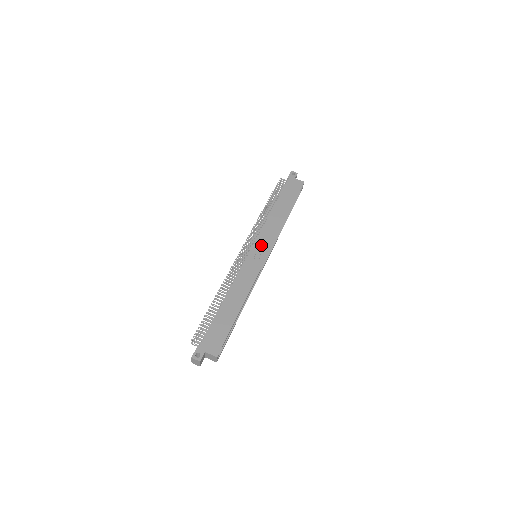
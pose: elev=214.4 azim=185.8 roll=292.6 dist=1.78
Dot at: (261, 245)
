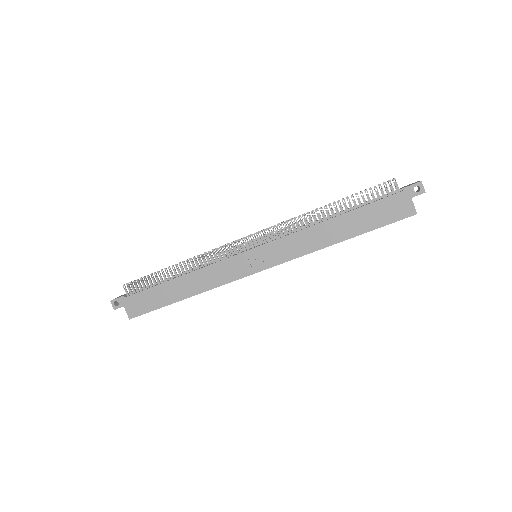
Dot at: (267, 253)
